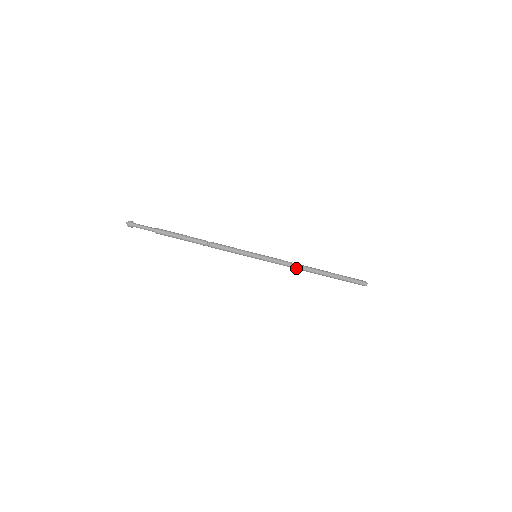
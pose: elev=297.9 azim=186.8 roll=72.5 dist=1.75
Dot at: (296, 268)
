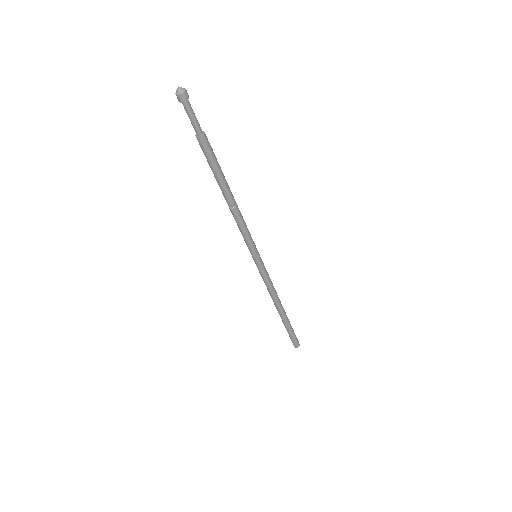
Dot at: (270, 294)
